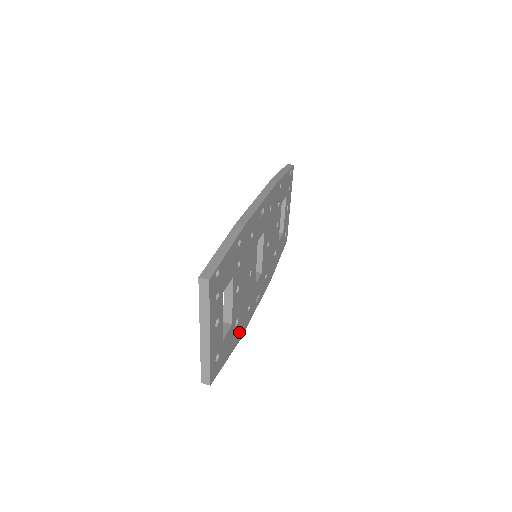
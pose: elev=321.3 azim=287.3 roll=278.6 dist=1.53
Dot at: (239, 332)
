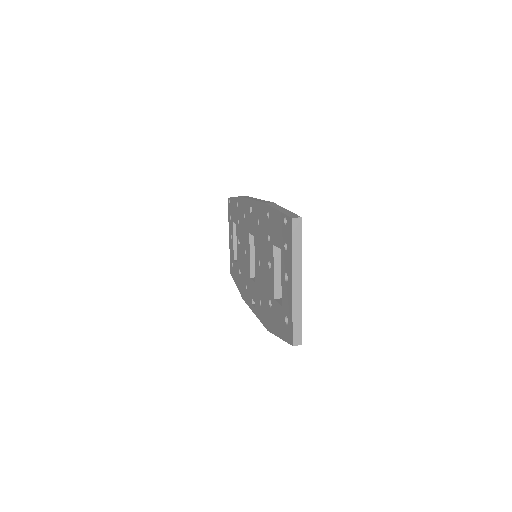
Dot at: occluded
